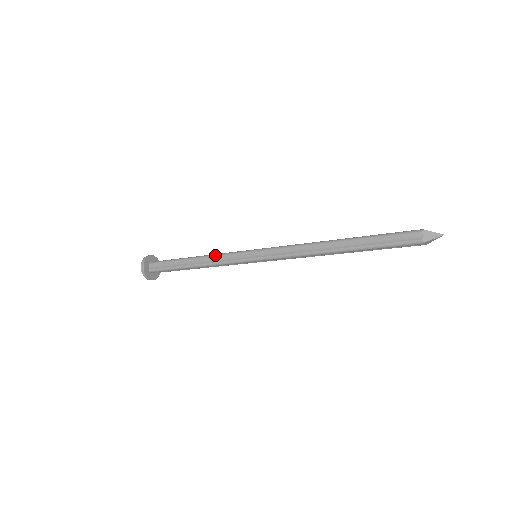
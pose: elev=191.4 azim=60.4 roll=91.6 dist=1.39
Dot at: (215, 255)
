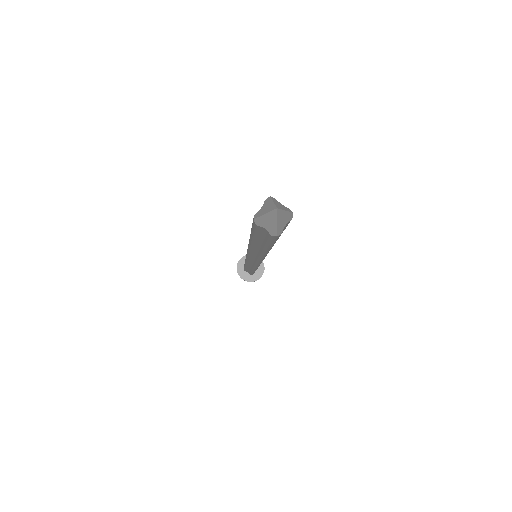
Dot at: occluded
